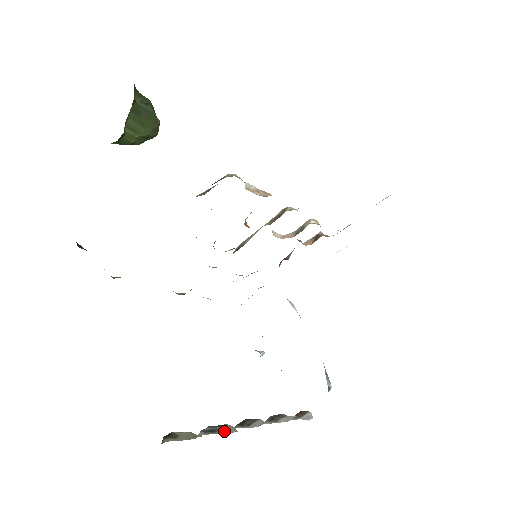
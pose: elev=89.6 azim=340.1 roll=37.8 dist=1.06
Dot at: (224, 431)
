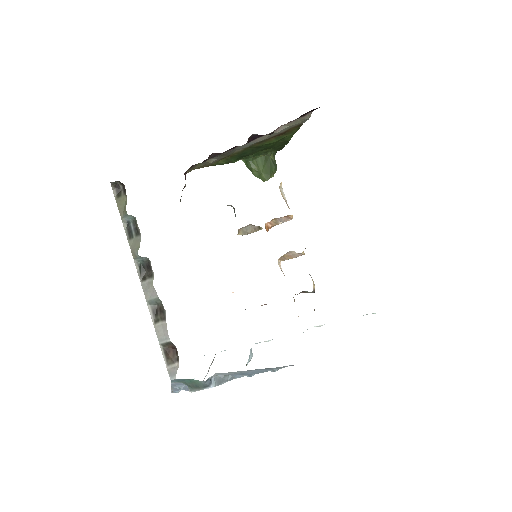
Dot at: (133, 246)
